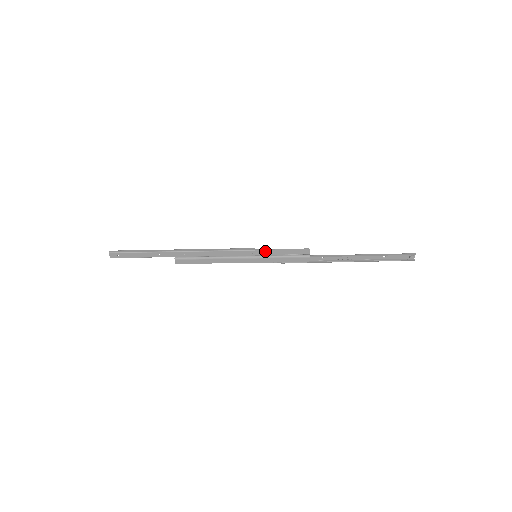
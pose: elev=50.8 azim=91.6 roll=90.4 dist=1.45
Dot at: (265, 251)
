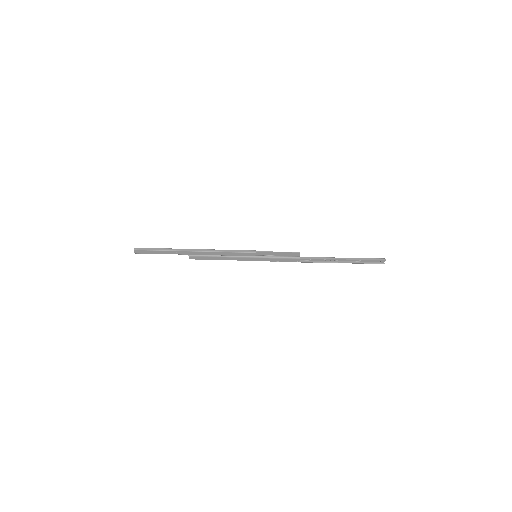
Dot at: (264, 253)
